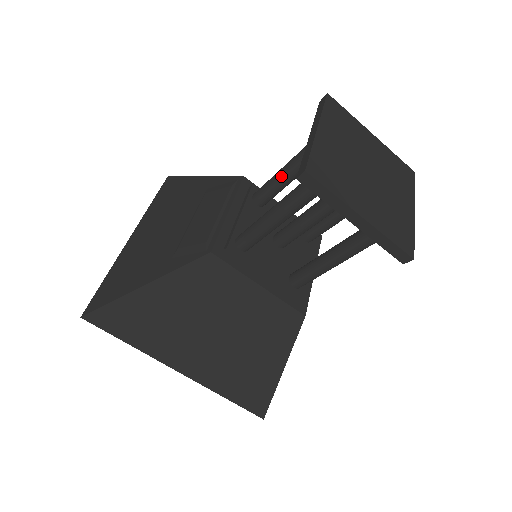
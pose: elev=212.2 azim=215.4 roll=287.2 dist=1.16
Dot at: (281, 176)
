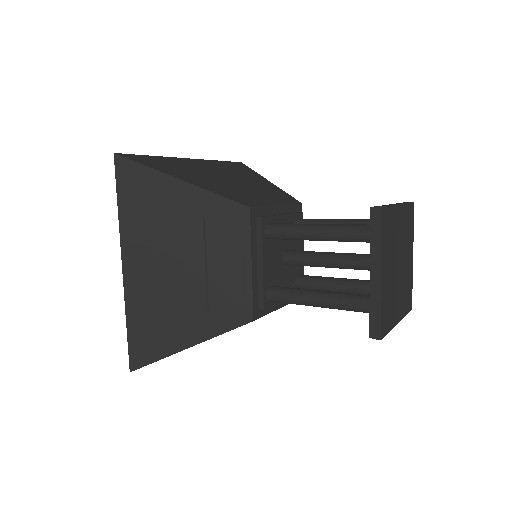
Dot at: (308, 239)
